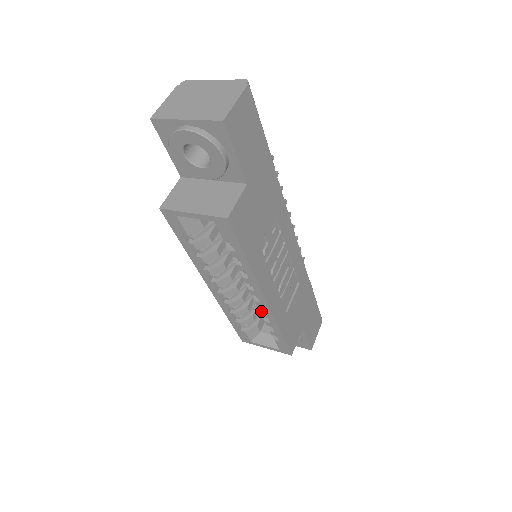
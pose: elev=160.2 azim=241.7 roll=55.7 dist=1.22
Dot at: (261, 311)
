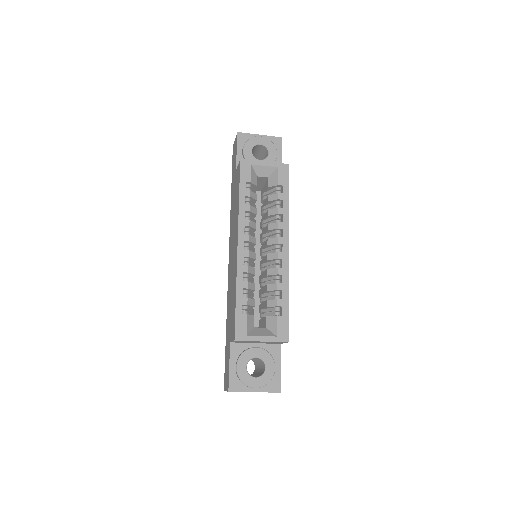
Dot at: (278, 267)
